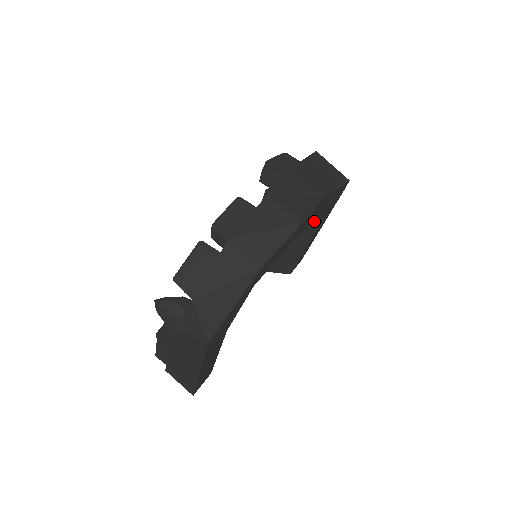
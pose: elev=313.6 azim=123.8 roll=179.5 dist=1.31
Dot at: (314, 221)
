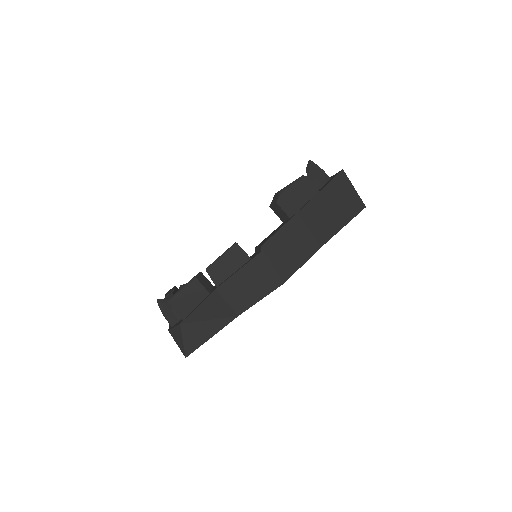
Dot at: occluded
